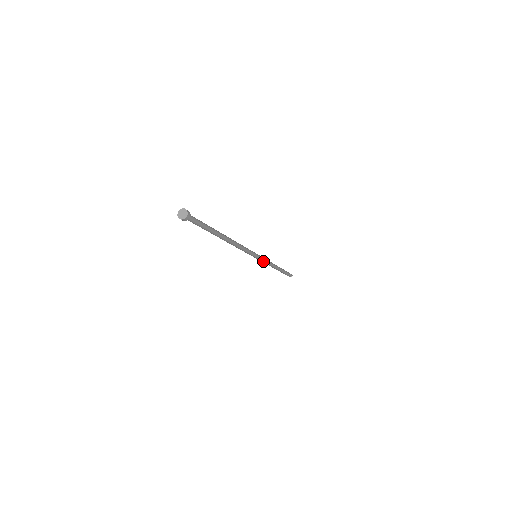
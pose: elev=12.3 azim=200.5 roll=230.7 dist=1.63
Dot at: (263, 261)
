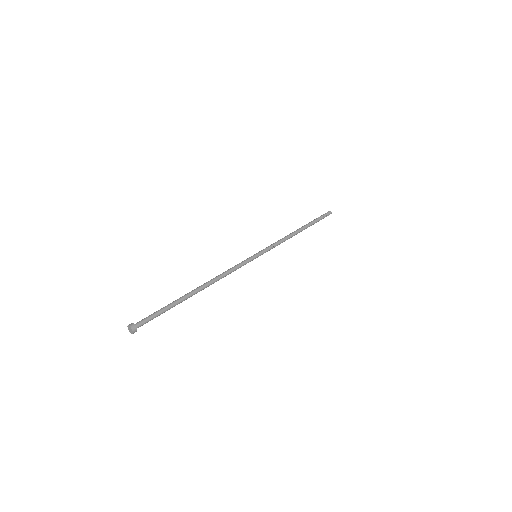
Dot at: (269, 250)
